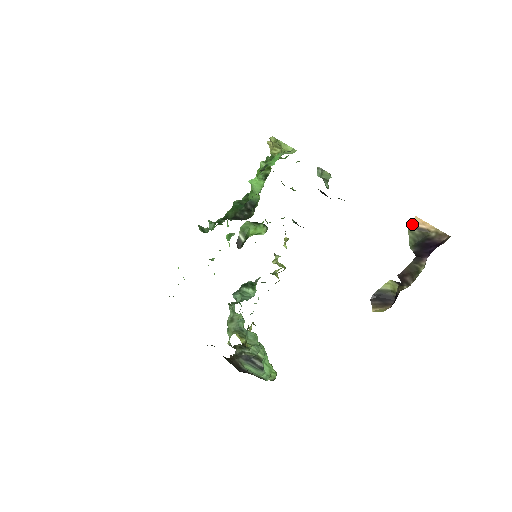
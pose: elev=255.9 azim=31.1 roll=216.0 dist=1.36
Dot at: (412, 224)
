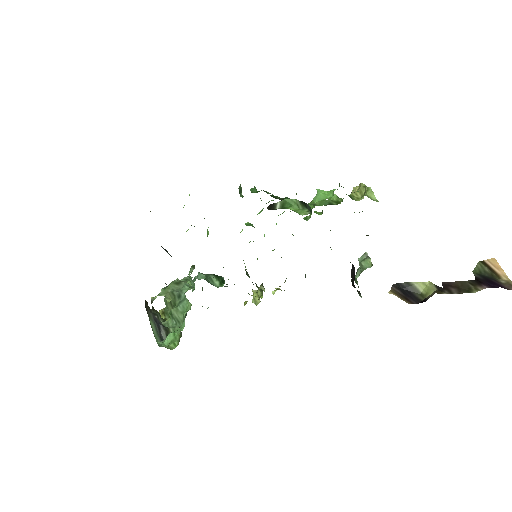
Dot at: (486, 261)
